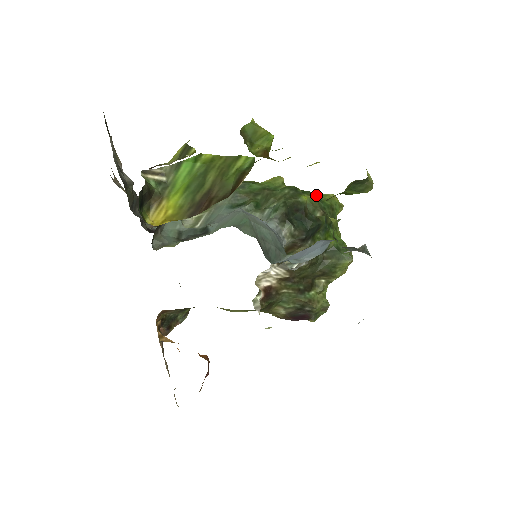
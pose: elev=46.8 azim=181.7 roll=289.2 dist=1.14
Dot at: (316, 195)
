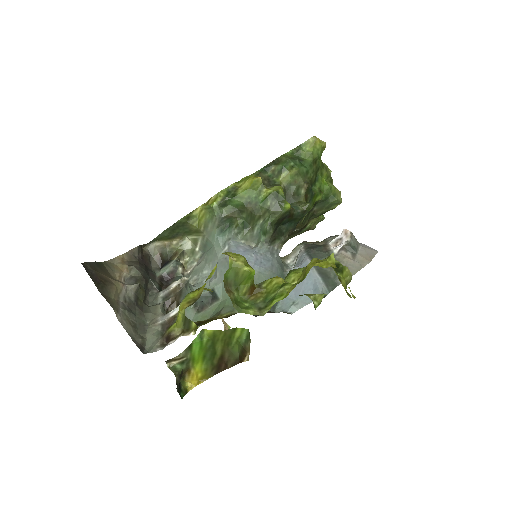
Dot at: (296, 150)
